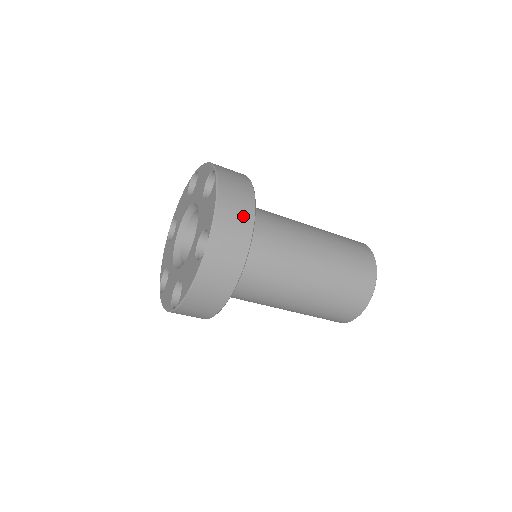
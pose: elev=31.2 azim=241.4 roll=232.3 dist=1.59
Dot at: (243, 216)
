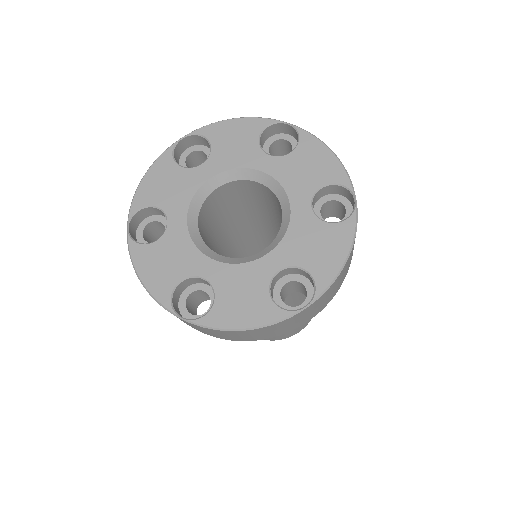
Dot at: (343, 277)
